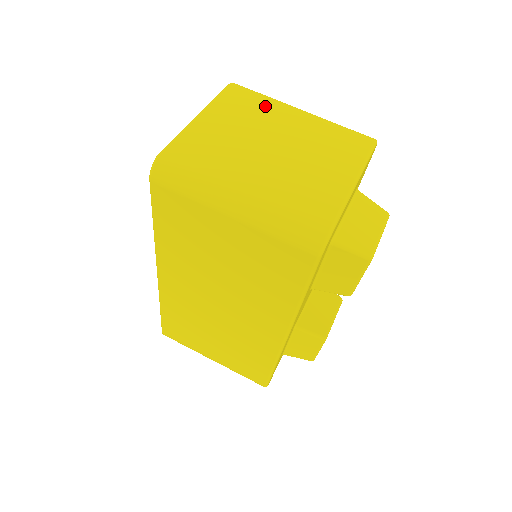
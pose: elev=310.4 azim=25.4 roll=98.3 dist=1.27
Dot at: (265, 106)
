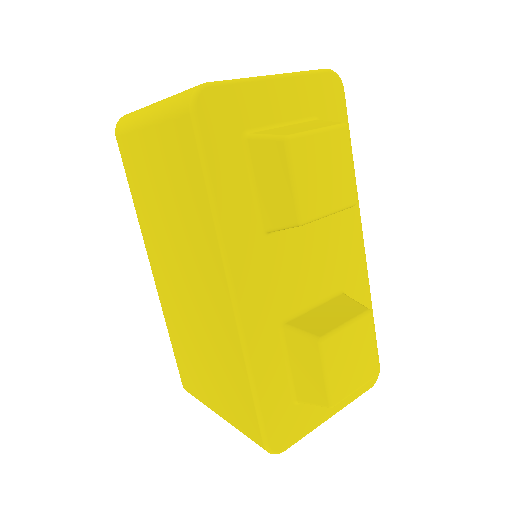
Dot at: occluded
